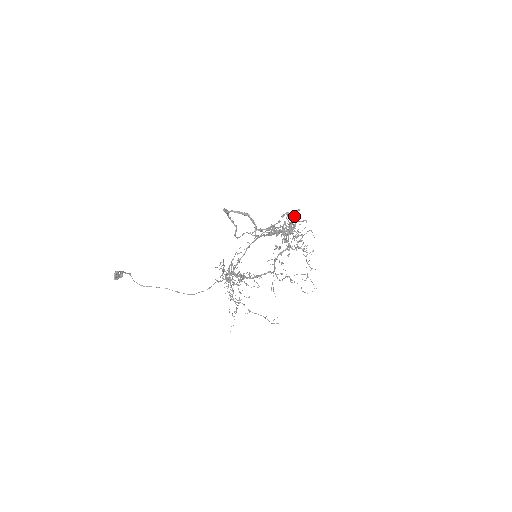
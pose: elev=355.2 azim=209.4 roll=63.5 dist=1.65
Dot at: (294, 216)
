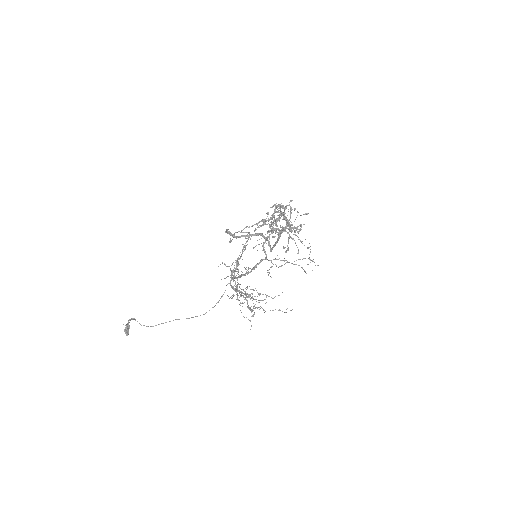
Dot at: occluded
